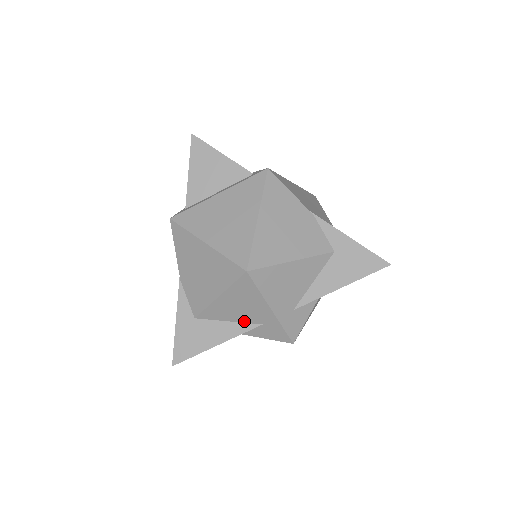
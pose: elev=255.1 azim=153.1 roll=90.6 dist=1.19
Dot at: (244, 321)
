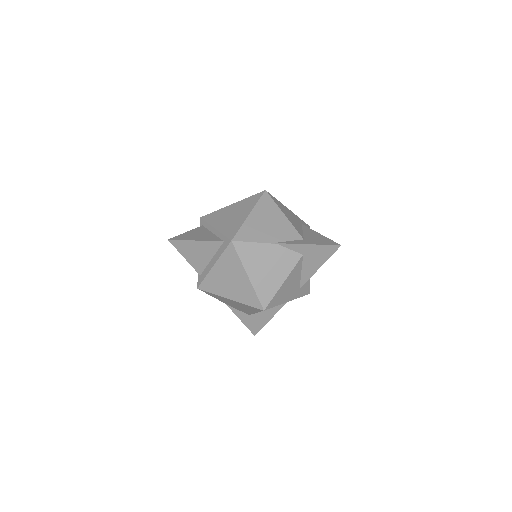
Dot at: (276, 306)
